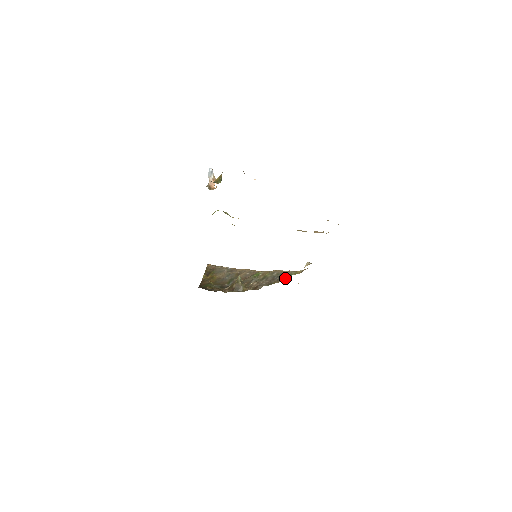
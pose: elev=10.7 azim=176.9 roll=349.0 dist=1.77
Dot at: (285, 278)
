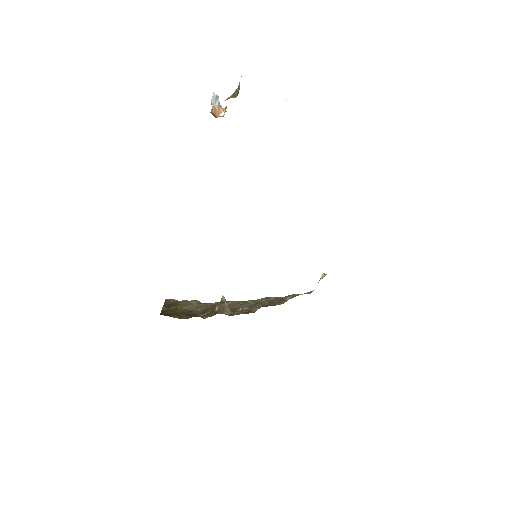
Dot at: (291, 298)
